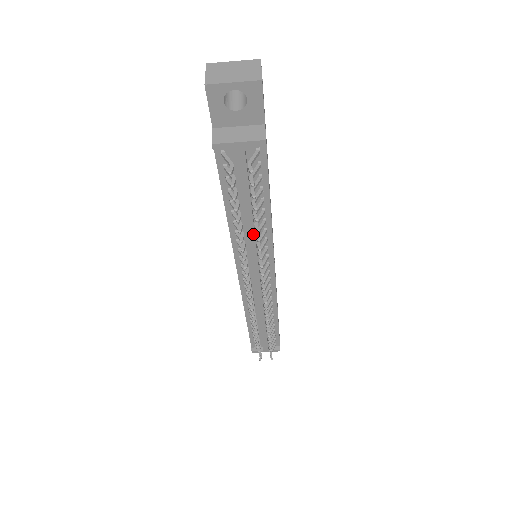
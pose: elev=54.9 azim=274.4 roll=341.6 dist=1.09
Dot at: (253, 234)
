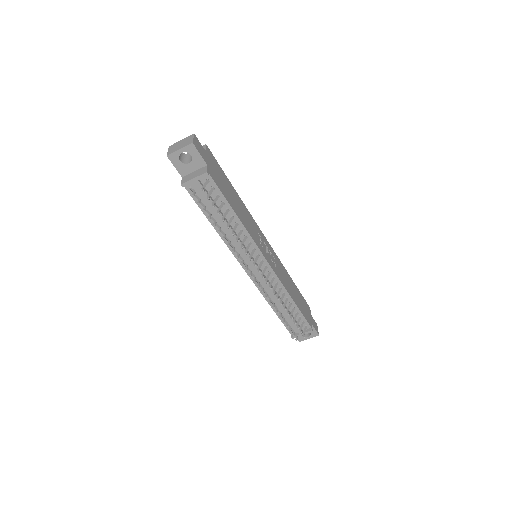
Dot at: occluded
